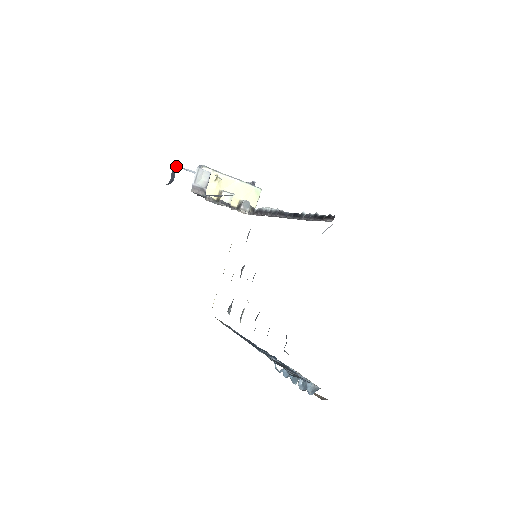
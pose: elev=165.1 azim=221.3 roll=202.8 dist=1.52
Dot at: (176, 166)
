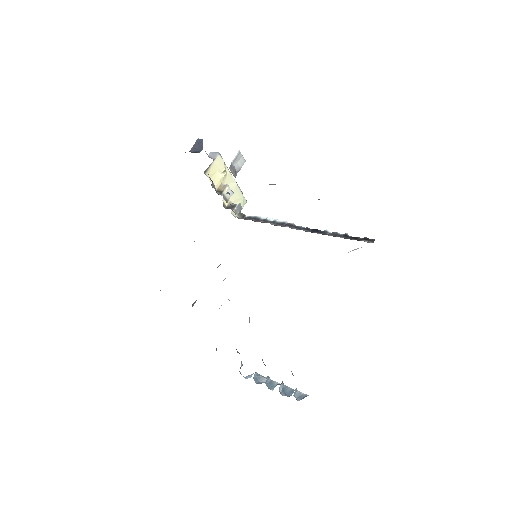
Dot at: occluded
